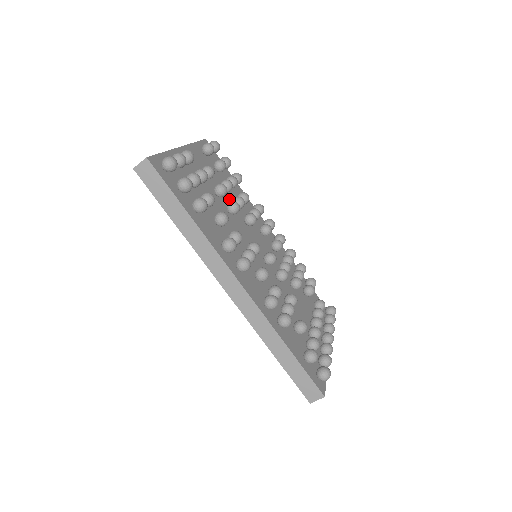
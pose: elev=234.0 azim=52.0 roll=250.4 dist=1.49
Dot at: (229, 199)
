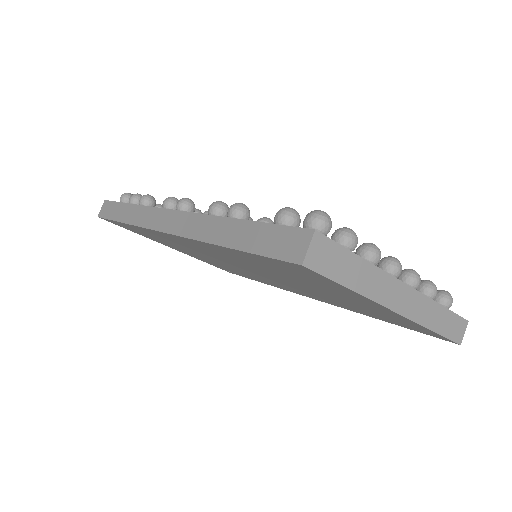
Dot at: occluded
